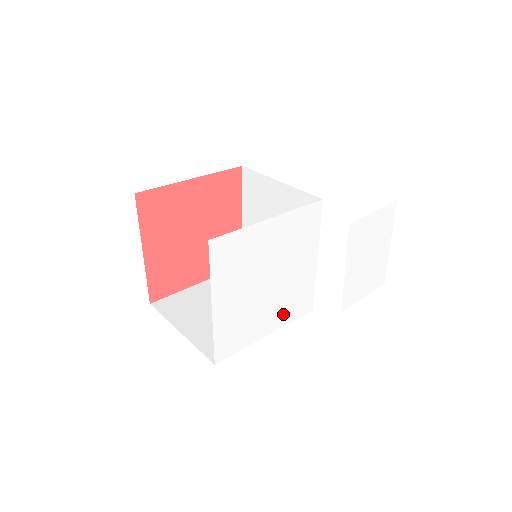
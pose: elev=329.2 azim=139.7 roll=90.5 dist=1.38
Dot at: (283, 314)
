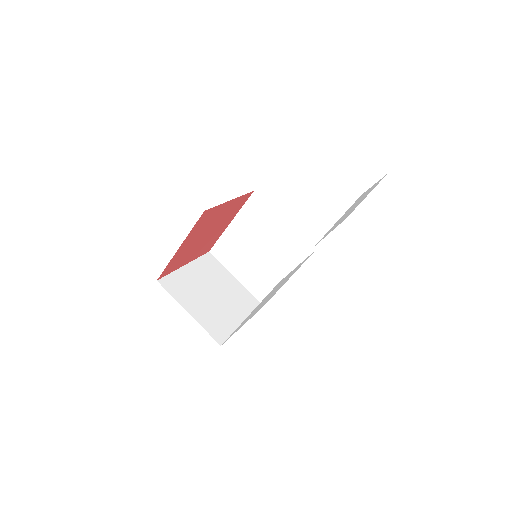
Dot at: (292, 274)
